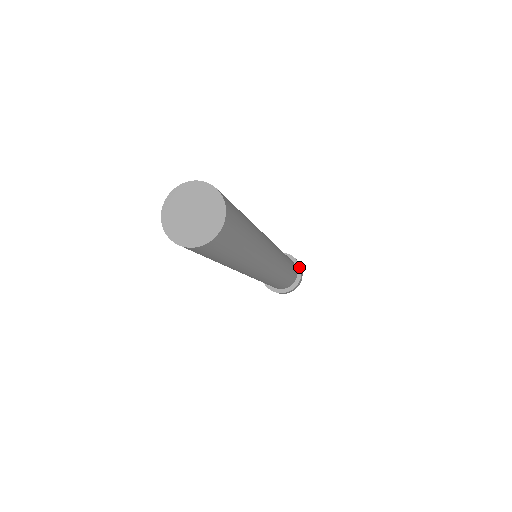
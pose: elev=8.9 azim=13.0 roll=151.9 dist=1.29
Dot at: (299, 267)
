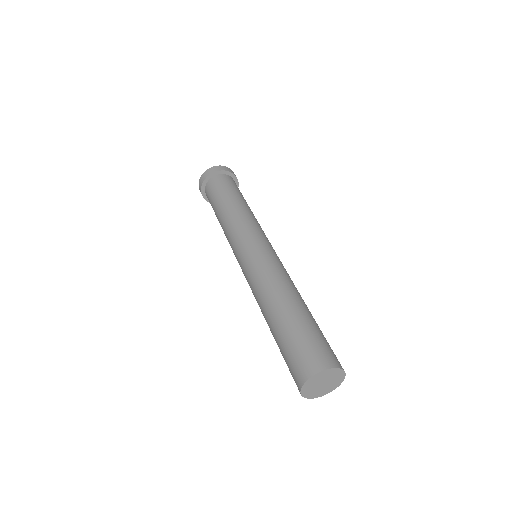
Dot at: occluded
